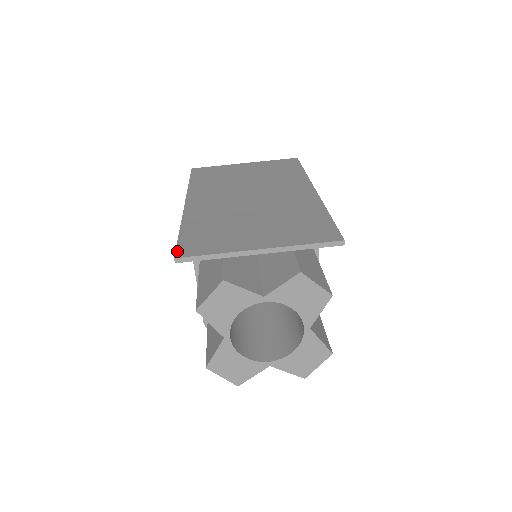
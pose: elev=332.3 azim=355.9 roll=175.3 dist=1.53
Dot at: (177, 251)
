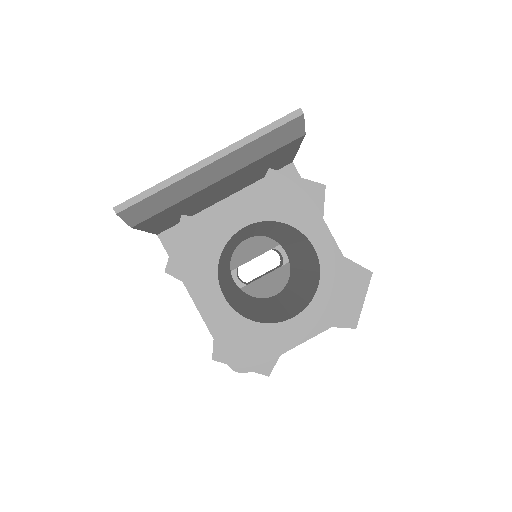
Dot at: occluded
